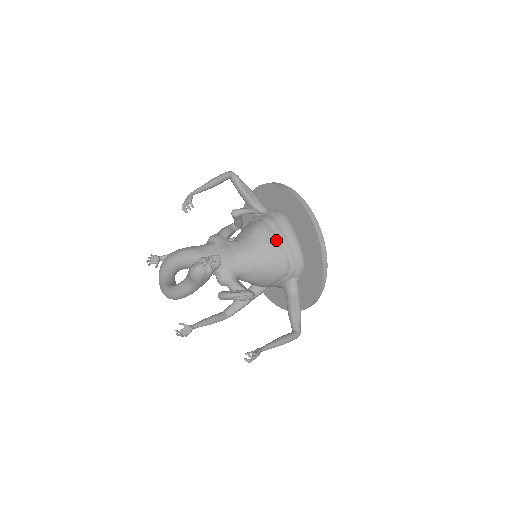
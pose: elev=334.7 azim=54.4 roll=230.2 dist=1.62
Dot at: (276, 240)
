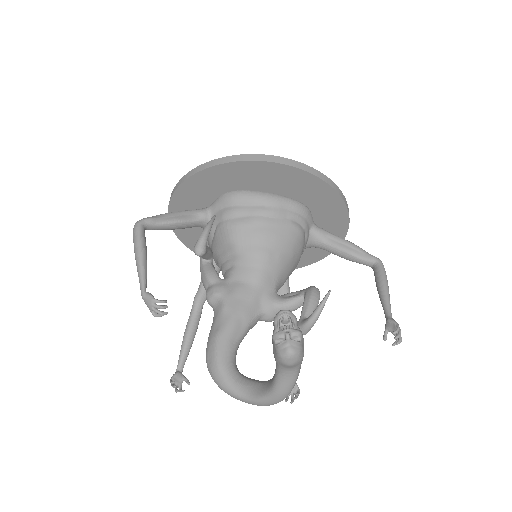
Dot at: (262, 221)
